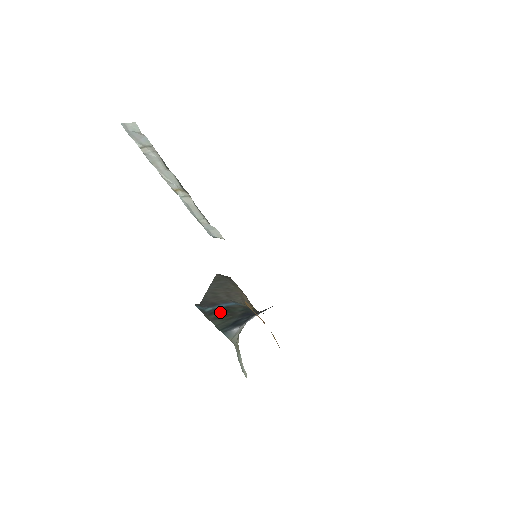
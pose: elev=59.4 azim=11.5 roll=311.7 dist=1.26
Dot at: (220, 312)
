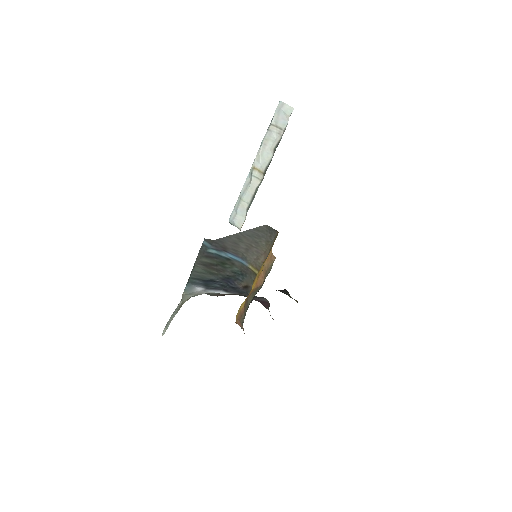
Dot at: (215, 261)
